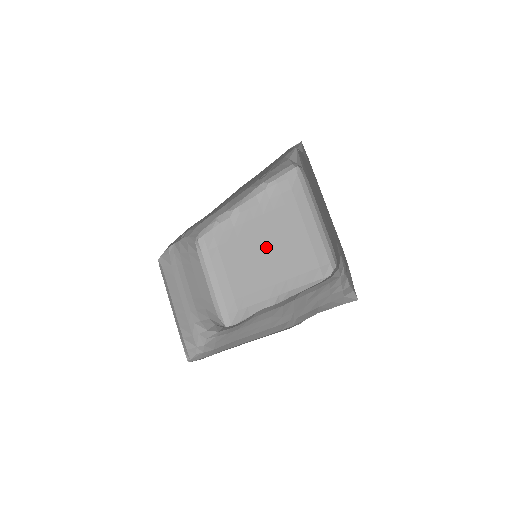
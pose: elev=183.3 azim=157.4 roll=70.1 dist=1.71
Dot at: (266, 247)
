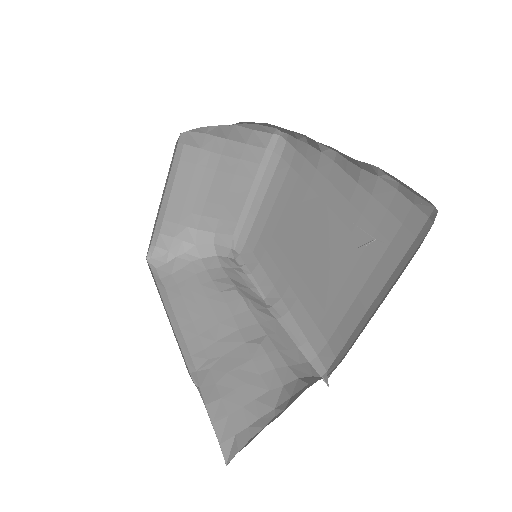
Dot at: (316, 240)
